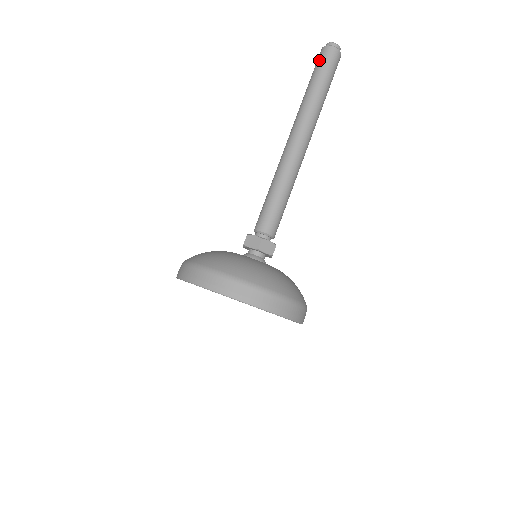
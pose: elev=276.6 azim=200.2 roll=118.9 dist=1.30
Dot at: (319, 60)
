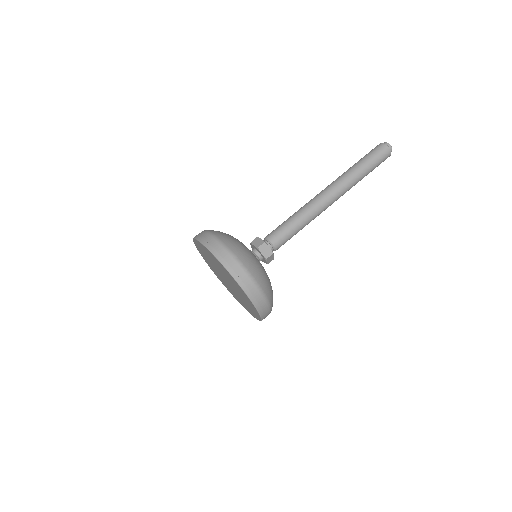
Dot at: (372, 150)
